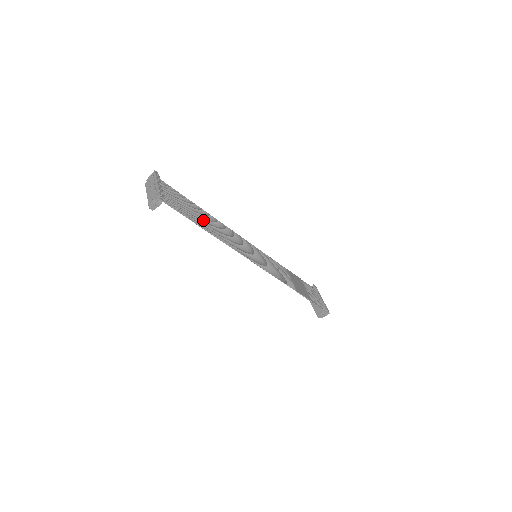
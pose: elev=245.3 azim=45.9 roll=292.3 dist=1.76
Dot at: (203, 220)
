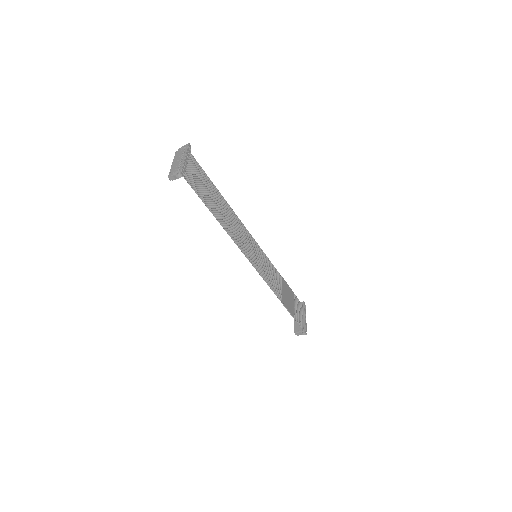
Dot at: (217, 205)
